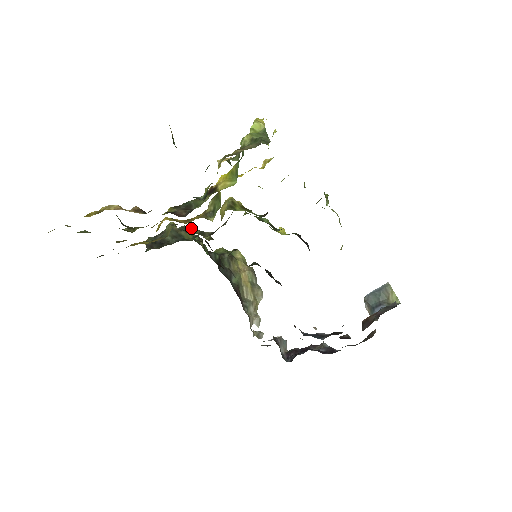
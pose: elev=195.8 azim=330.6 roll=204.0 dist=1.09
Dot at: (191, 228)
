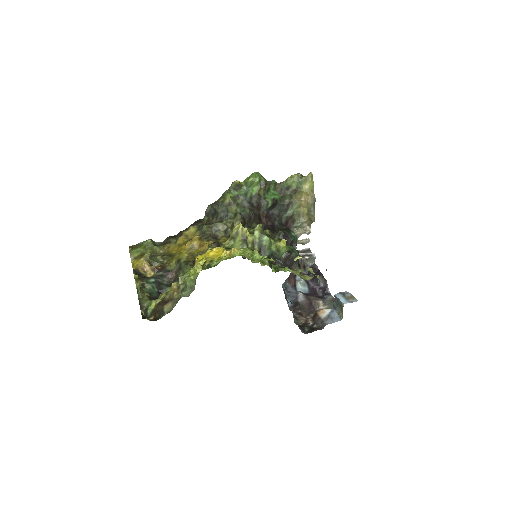
Dot at: (222, 224)
